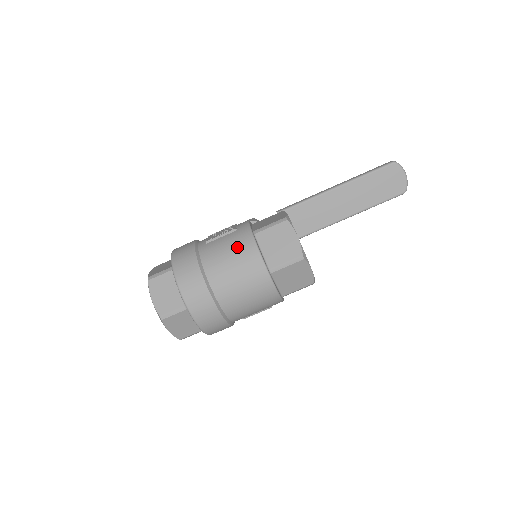
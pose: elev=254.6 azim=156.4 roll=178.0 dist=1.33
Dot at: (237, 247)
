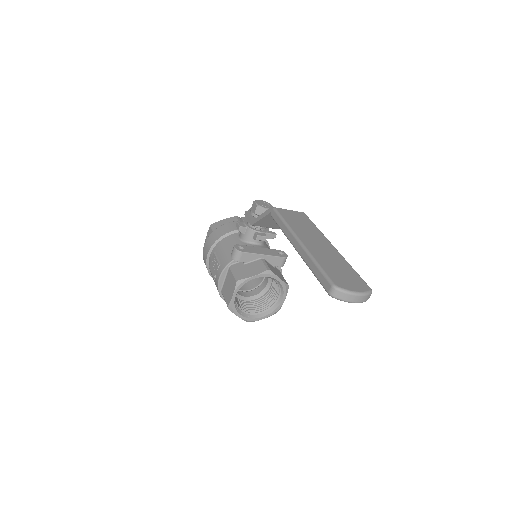
Dot at: occluded
